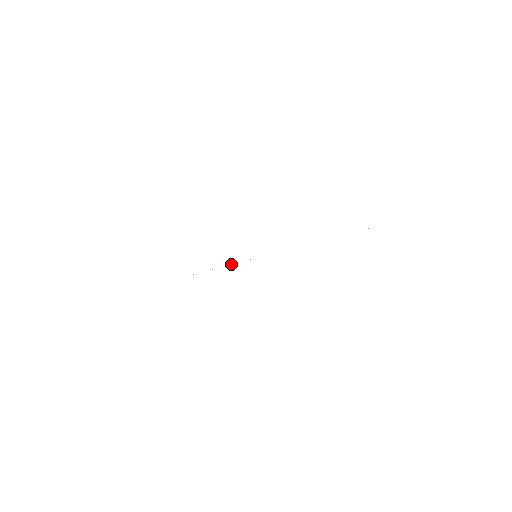
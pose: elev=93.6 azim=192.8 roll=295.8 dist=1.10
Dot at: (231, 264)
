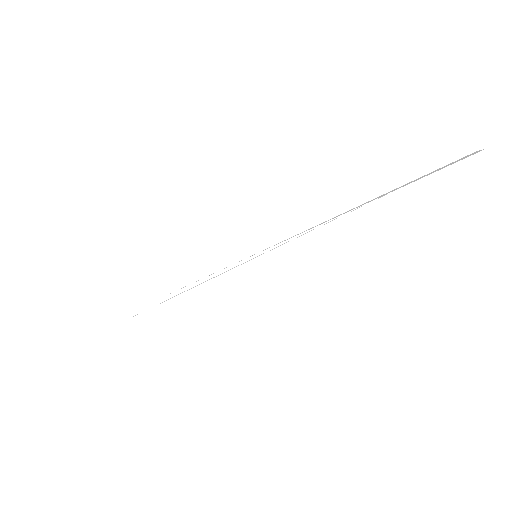
Dot at: (232, 268)
